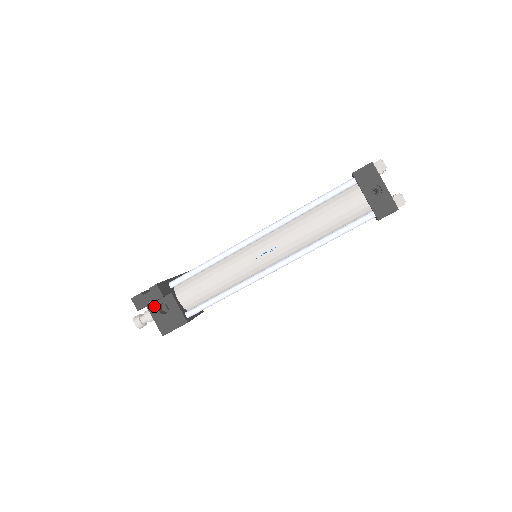
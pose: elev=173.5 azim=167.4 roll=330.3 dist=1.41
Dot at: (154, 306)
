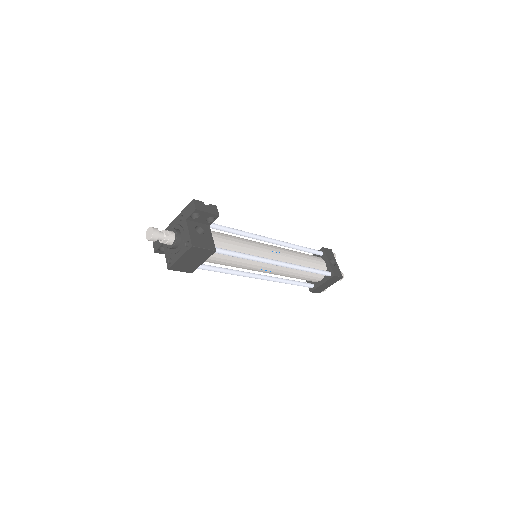
Dot at: (193, 223)
